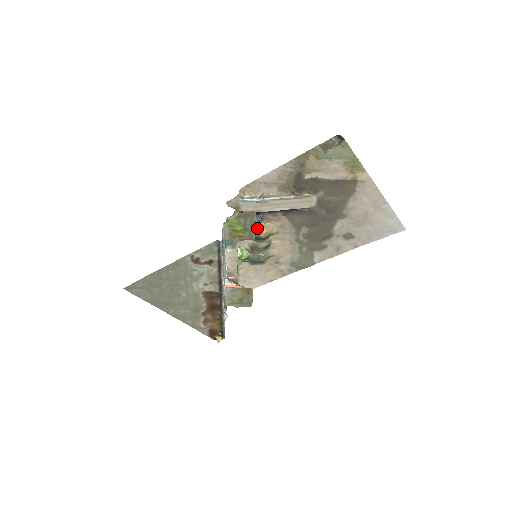
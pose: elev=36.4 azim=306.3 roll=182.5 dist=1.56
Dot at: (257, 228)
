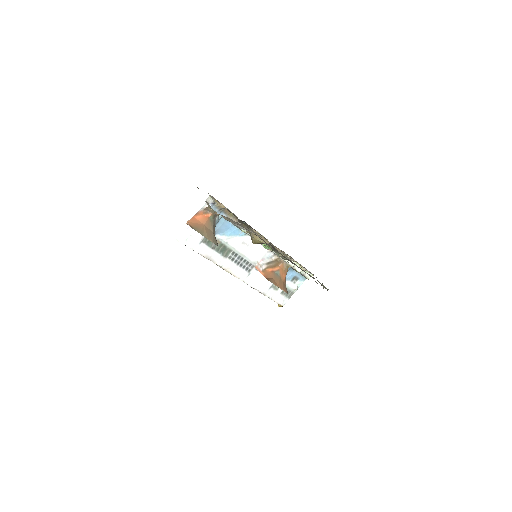
Dot at: (250, 232)
